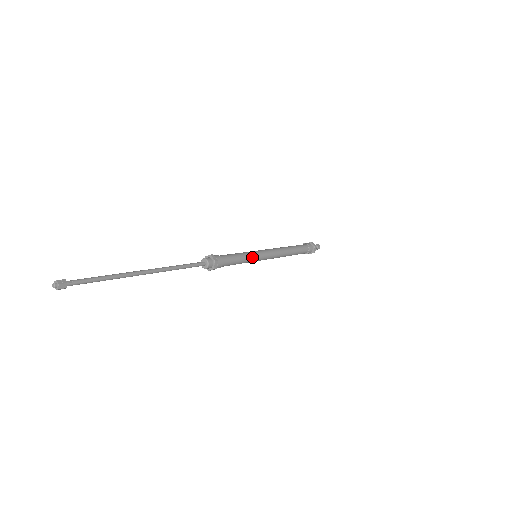
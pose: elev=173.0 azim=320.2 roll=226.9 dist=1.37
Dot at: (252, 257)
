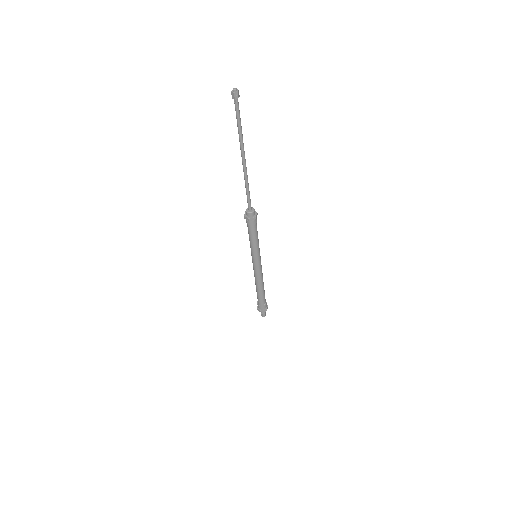
Dot at: (259, 248)
